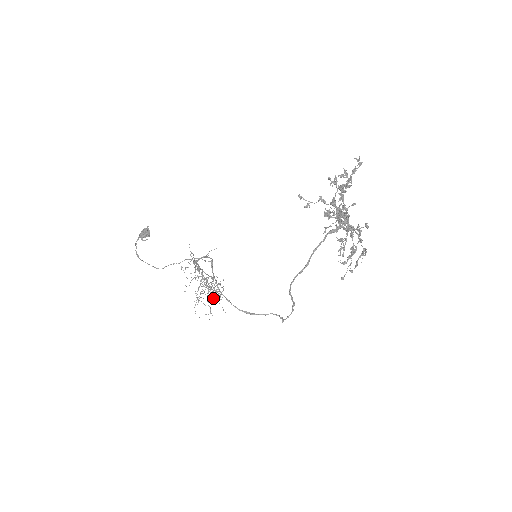
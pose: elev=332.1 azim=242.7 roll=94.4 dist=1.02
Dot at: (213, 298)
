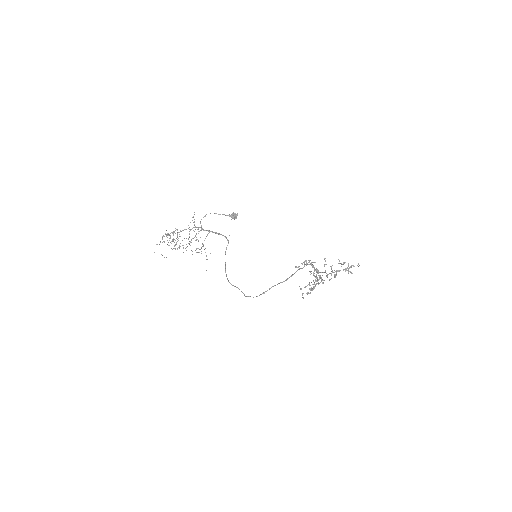
Dot at: occluded
